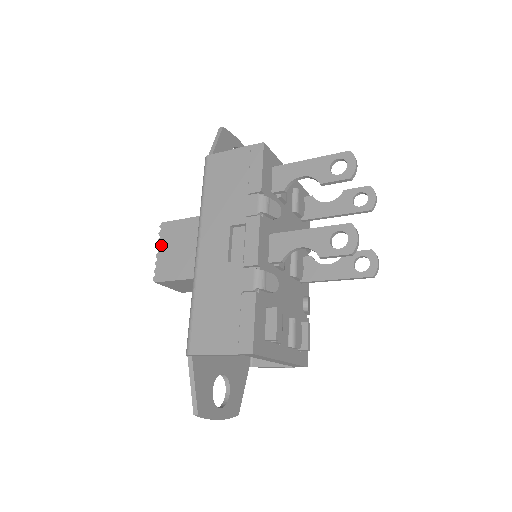
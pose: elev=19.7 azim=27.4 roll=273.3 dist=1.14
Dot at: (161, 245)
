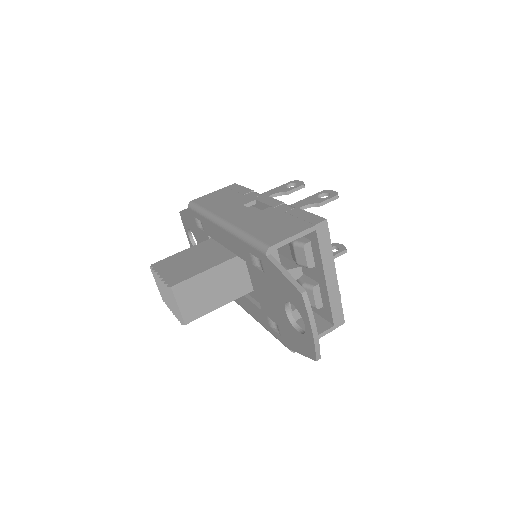
Dot at: (161, 271)
